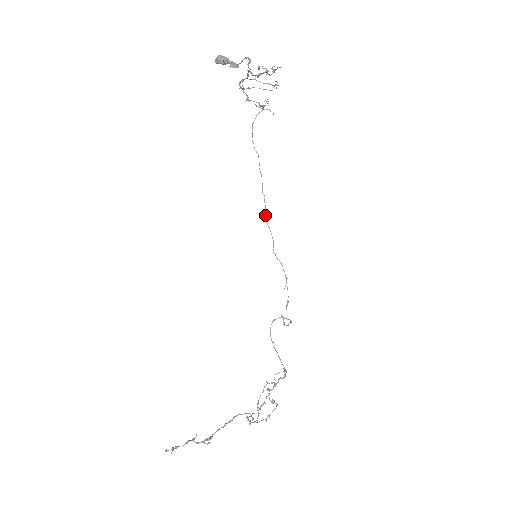
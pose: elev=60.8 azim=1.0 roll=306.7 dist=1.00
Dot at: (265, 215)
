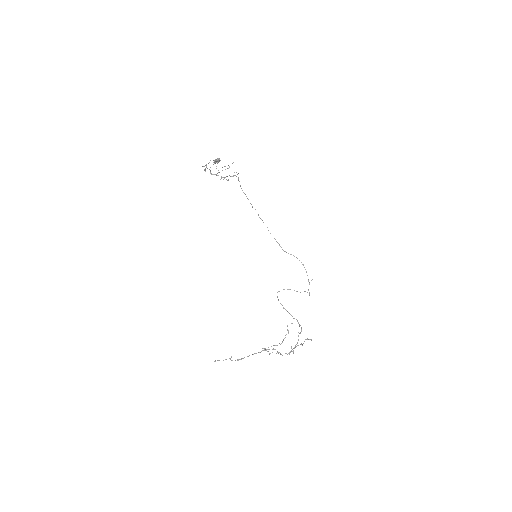
Dot at: (268, 230)
